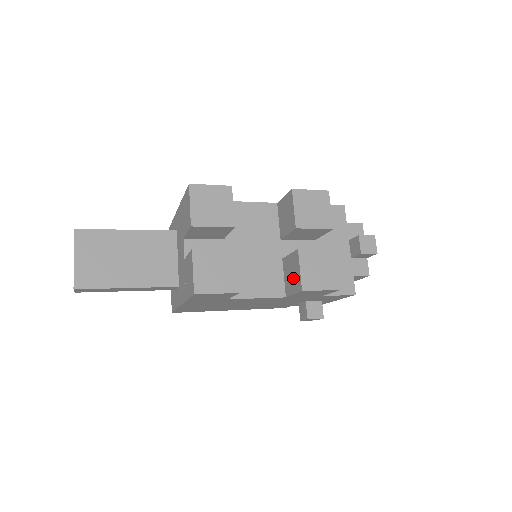
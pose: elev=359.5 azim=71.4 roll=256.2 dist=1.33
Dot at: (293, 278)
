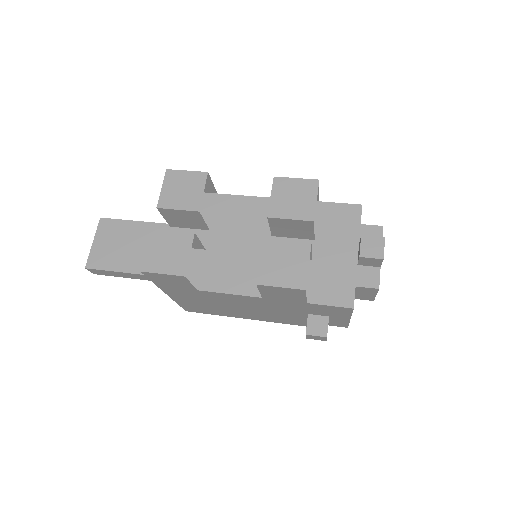
Dot at: occluded
